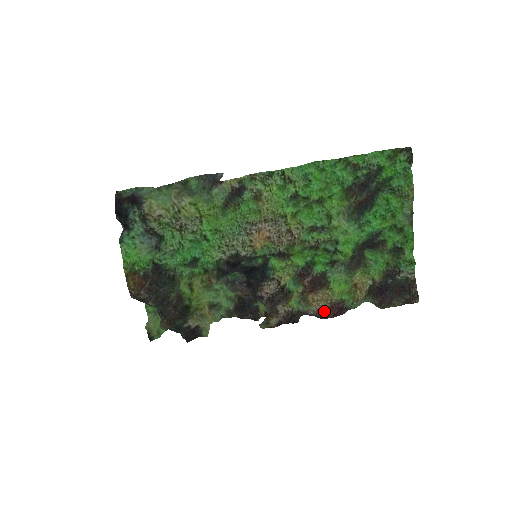
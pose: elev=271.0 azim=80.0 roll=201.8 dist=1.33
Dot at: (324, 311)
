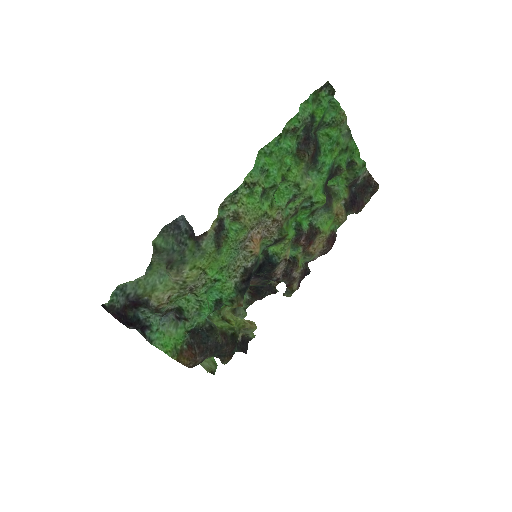
Dot at: (324, 249)
